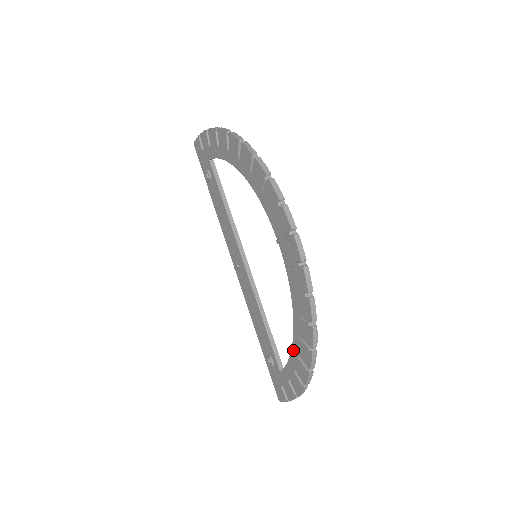
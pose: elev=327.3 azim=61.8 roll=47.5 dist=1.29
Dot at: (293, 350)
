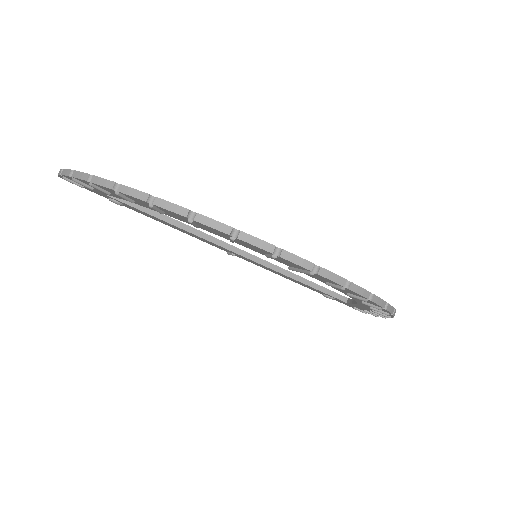
Dot at: (361, 305)
